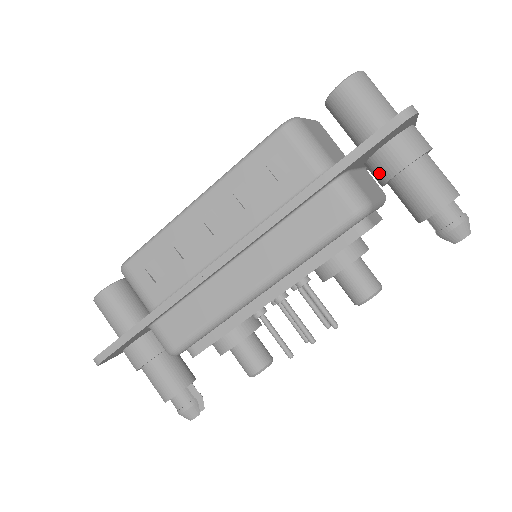
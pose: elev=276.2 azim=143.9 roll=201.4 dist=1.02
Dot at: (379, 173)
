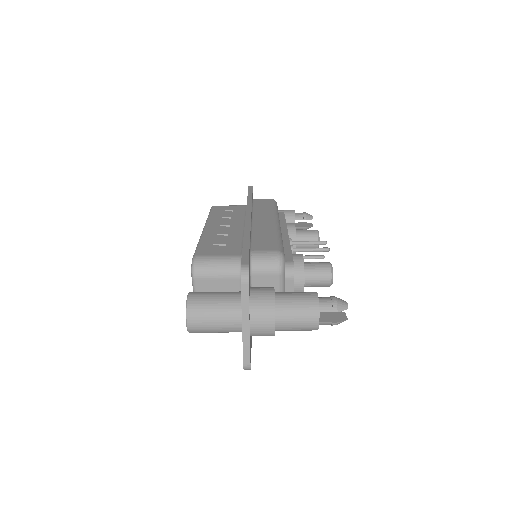
Dot at: occluded
